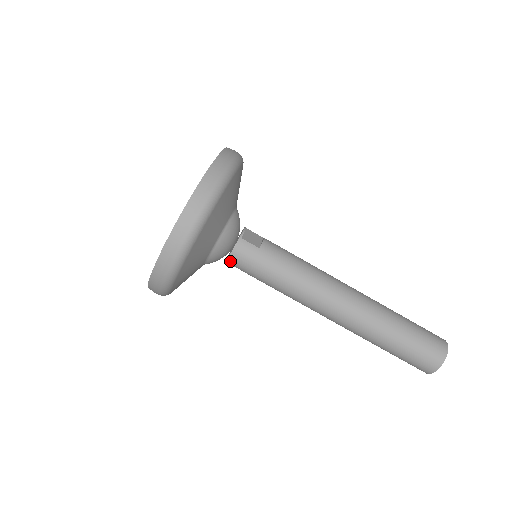
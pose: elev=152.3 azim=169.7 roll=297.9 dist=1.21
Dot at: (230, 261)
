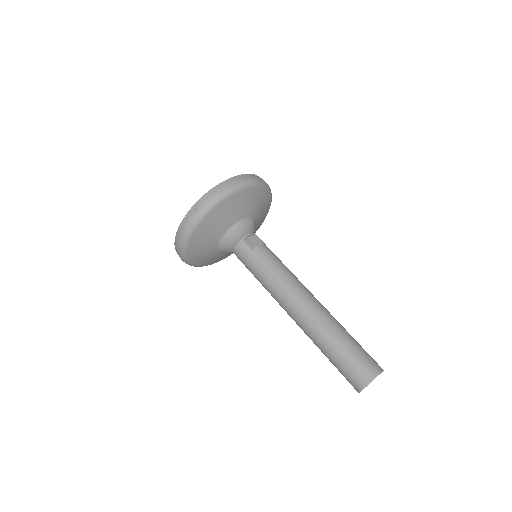
Dot at: (235, 254)
